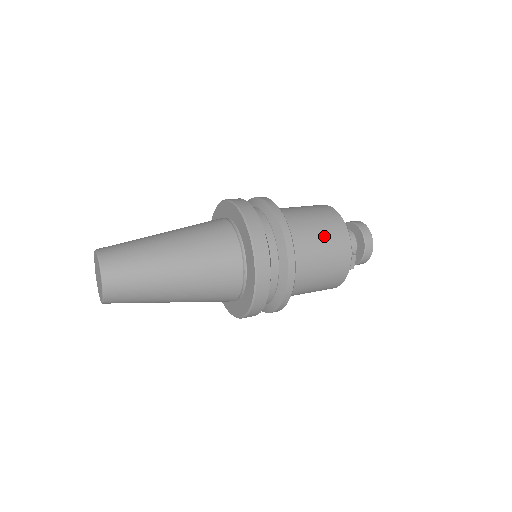
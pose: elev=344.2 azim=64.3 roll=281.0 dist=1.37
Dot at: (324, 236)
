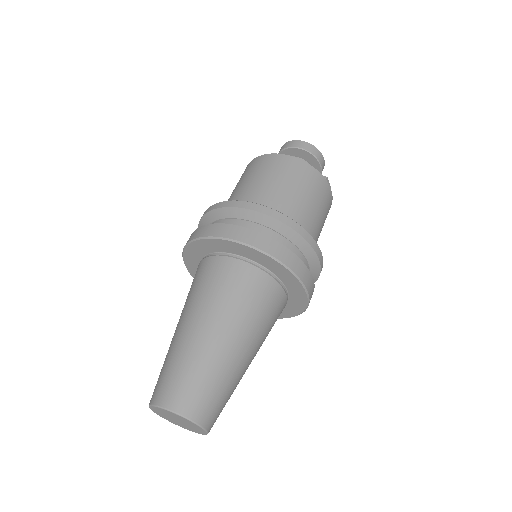
Dot at: (300, 188)
